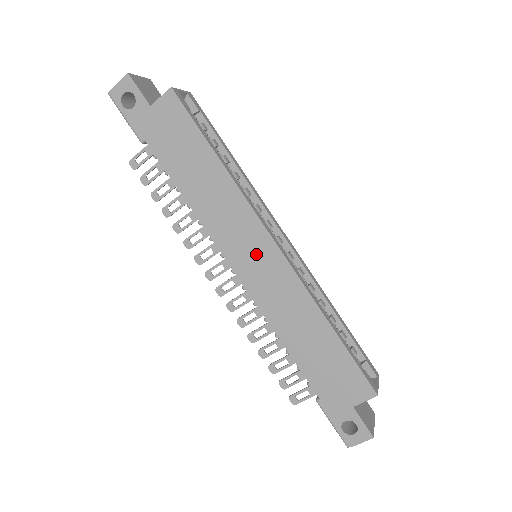
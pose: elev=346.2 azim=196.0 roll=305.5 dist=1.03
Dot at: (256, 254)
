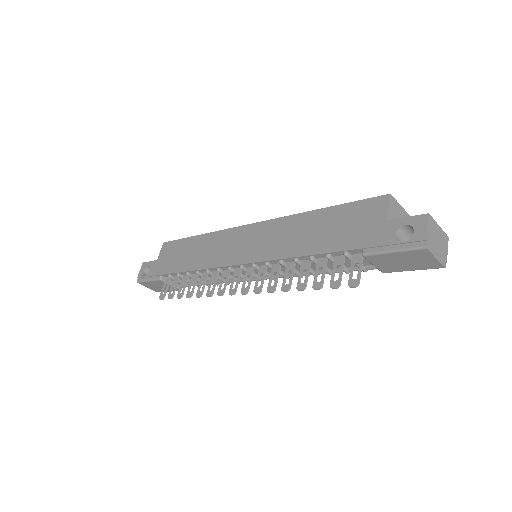
Dot at: (244, 241)
